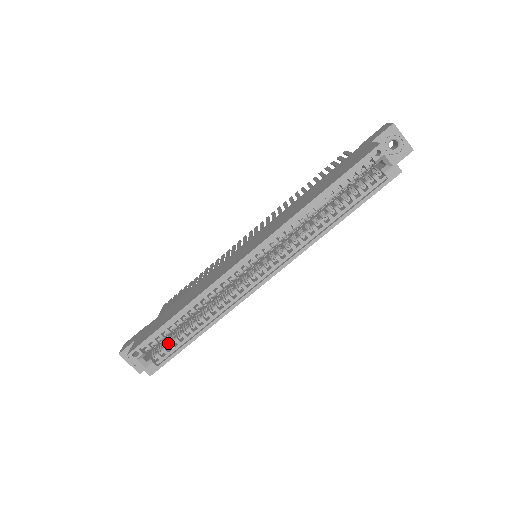
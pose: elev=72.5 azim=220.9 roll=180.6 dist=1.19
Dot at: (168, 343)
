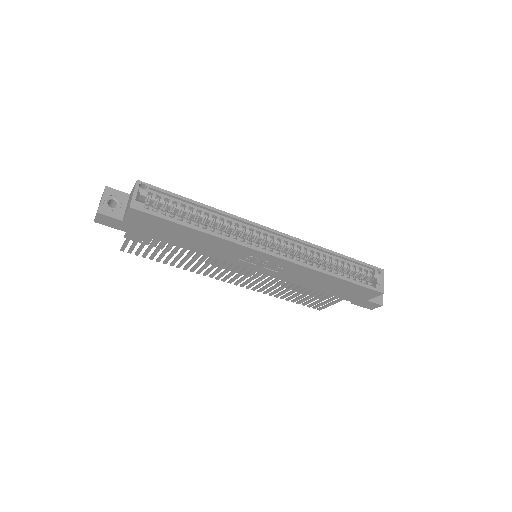
Dot at: (167, 211)
